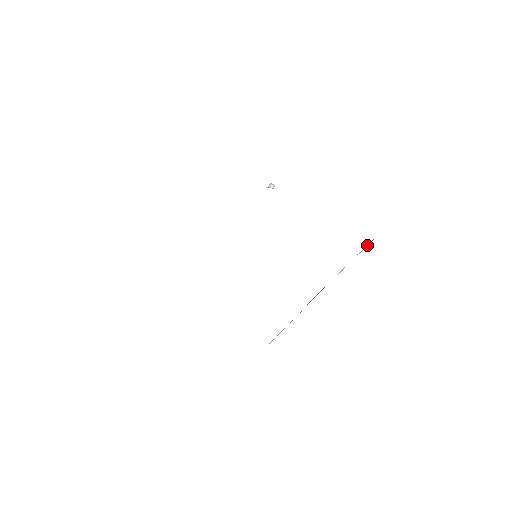
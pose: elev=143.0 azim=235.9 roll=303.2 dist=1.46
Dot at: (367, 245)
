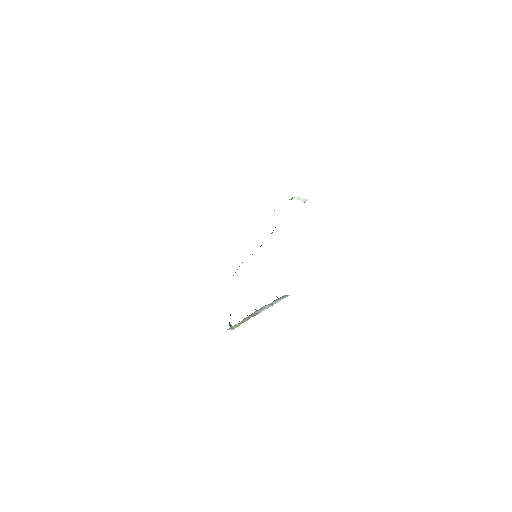
Dot at: (277, 302)
